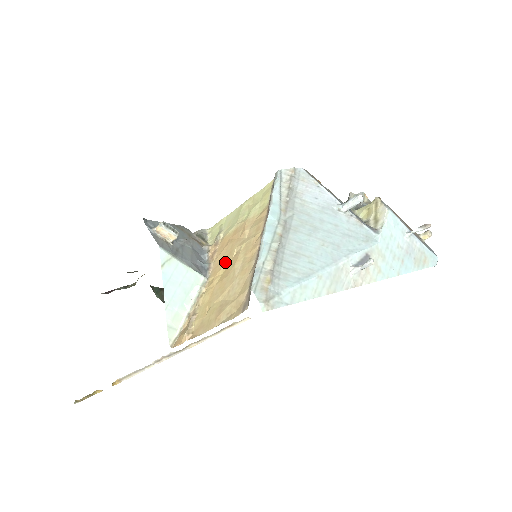
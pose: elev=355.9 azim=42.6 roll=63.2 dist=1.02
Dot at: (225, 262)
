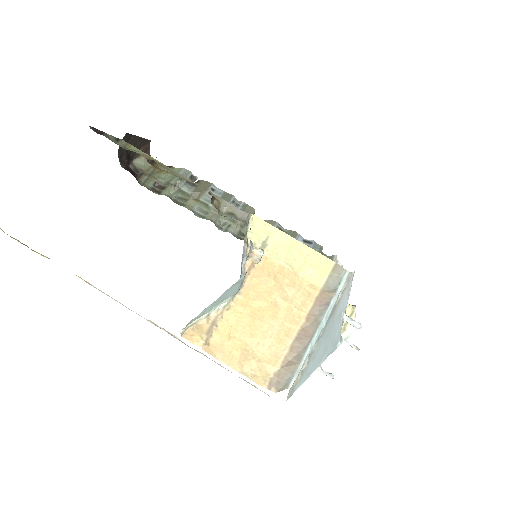
Dot at: (262, 298)
